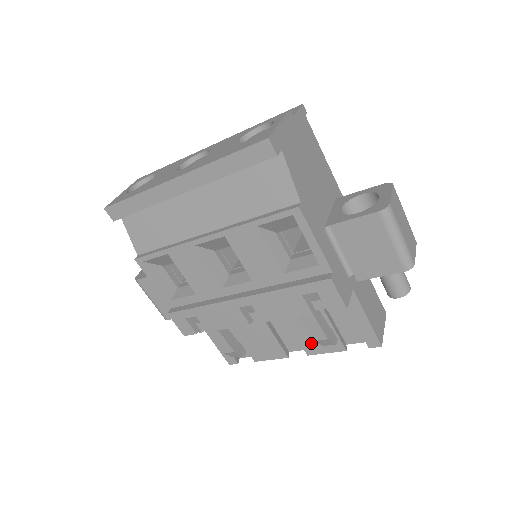
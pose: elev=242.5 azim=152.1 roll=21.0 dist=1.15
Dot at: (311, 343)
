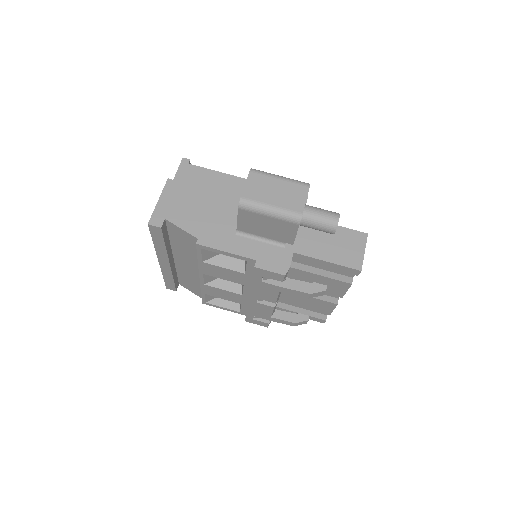
Dot at: (331, 291)
